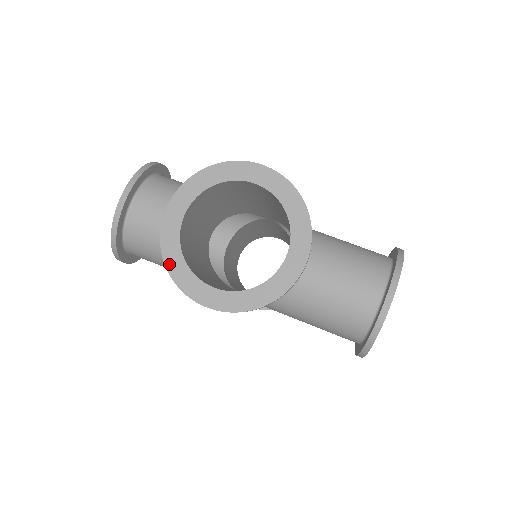
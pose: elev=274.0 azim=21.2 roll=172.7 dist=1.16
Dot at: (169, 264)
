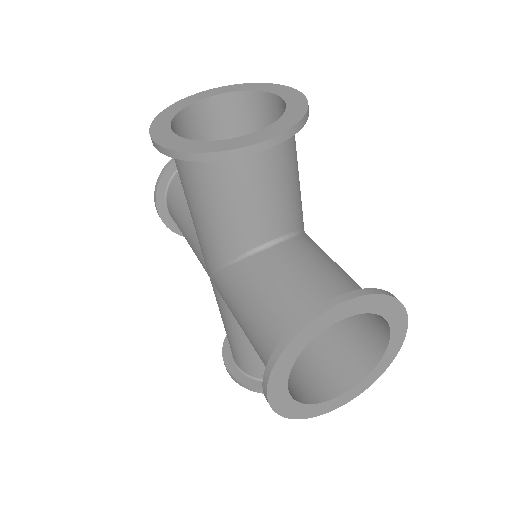
Dot at: (163, 113)
